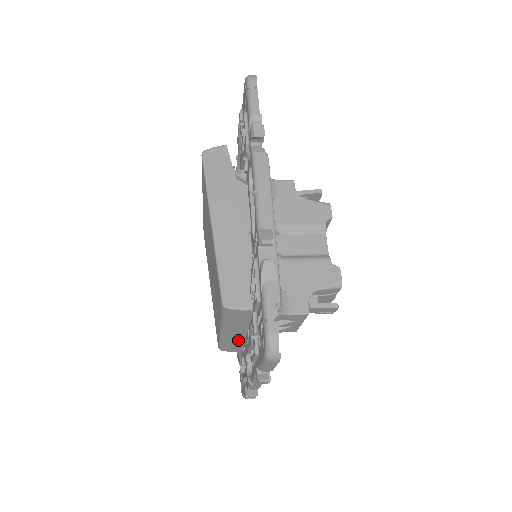
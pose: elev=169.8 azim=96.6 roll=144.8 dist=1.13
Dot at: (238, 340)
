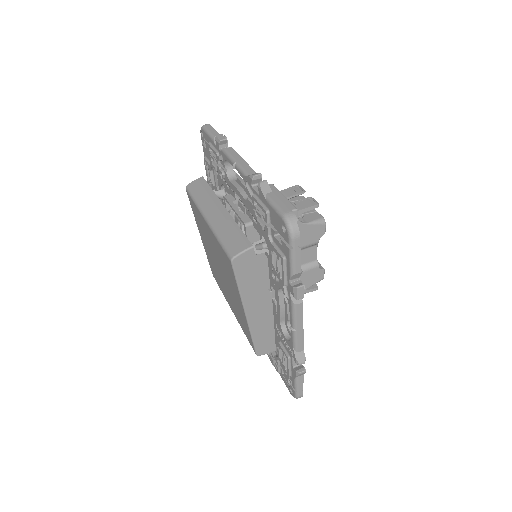
Dot at: occluded
